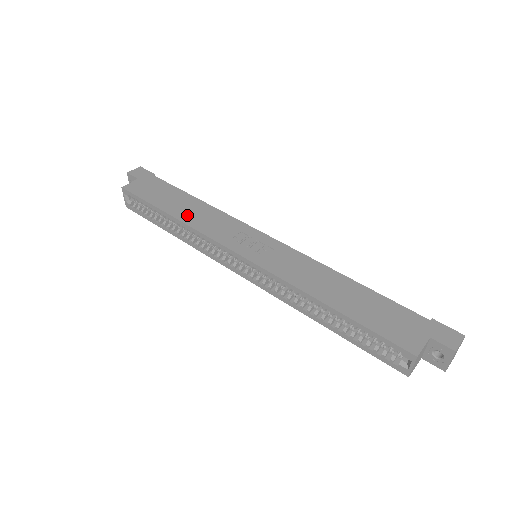
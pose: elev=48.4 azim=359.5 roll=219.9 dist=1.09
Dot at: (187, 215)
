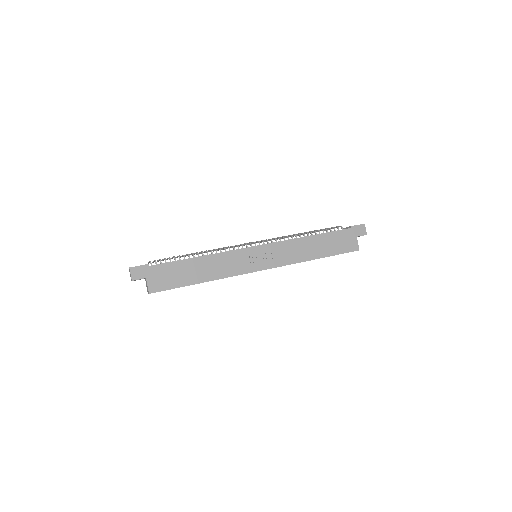
Dot at: (211, 274)
